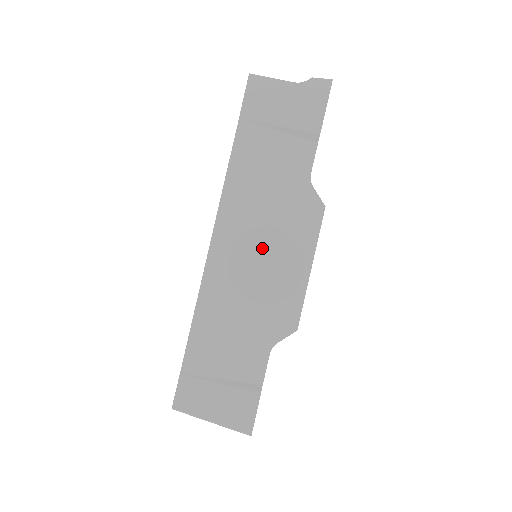
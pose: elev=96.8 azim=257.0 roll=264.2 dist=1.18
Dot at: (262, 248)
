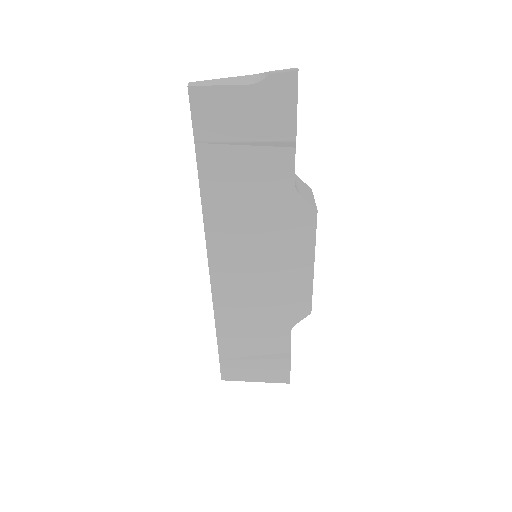
Dot at: (261, 261)
